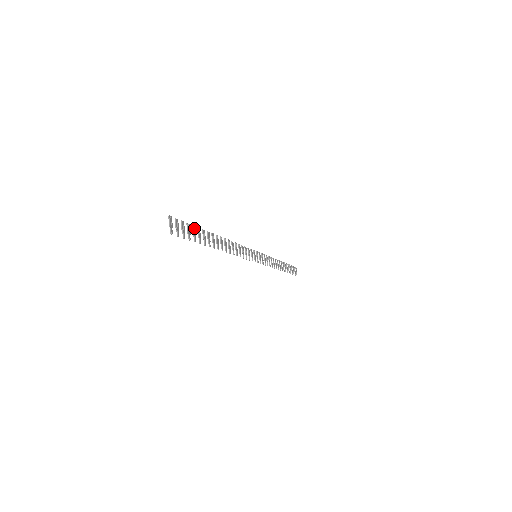
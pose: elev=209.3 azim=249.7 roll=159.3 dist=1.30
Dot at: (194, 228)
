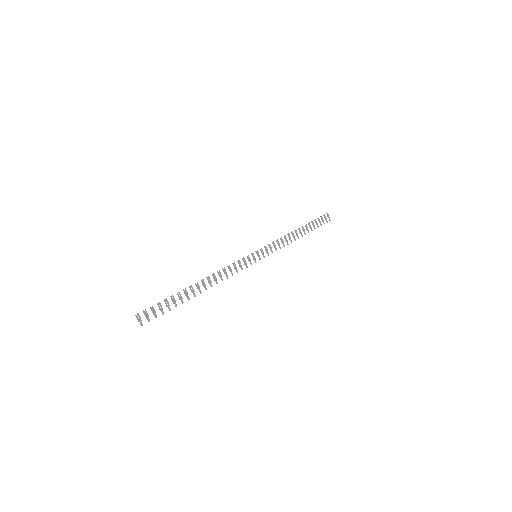
Dot at: (166, 301)
